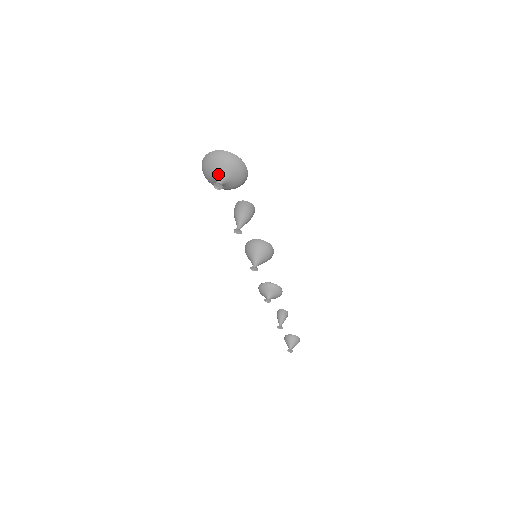
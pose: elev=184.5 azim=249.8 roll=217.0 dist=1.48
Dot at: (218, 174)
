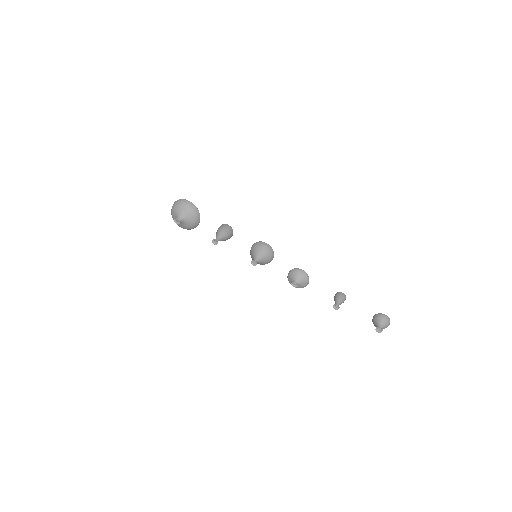
Dot at: (176, 216)
